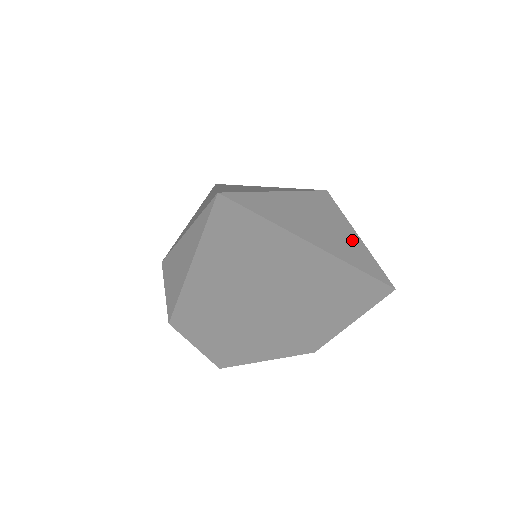
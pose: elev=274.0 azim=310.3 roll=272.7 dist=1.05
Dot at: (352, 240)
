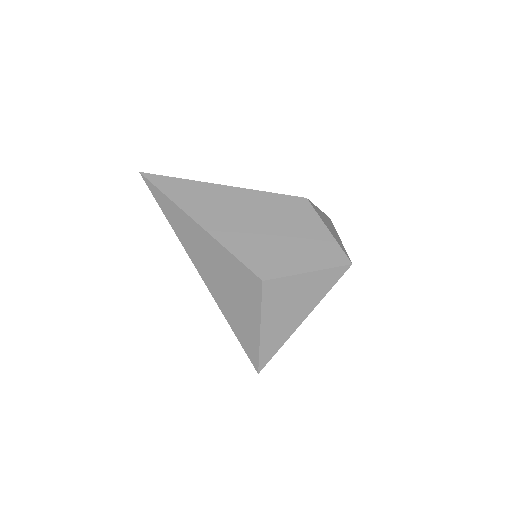
Dot at: (306, 284)
